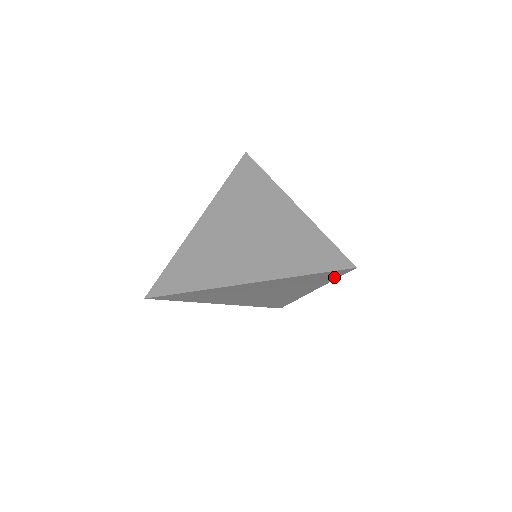
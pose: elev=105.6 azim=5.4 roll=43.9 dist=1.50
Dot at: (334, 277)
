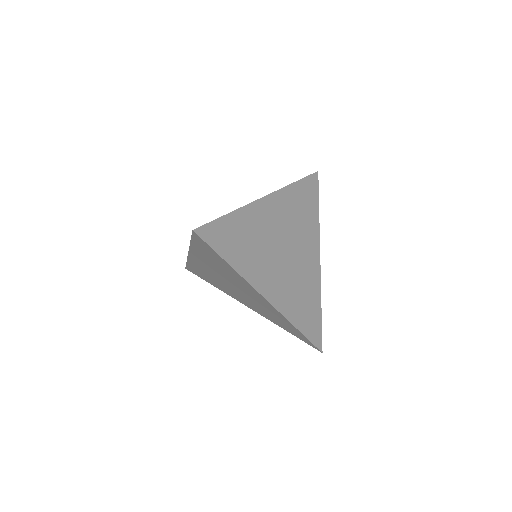
Dot at: (295, 334)
